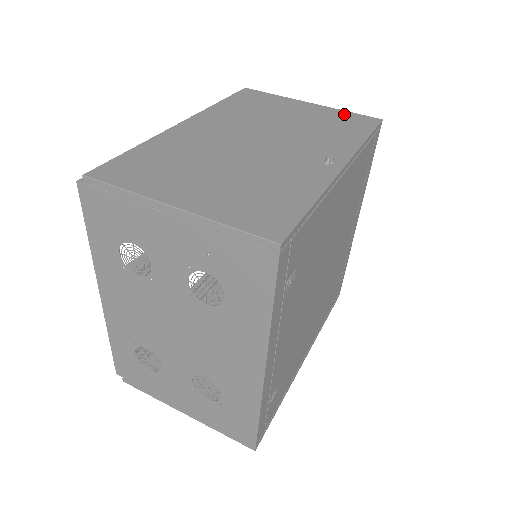
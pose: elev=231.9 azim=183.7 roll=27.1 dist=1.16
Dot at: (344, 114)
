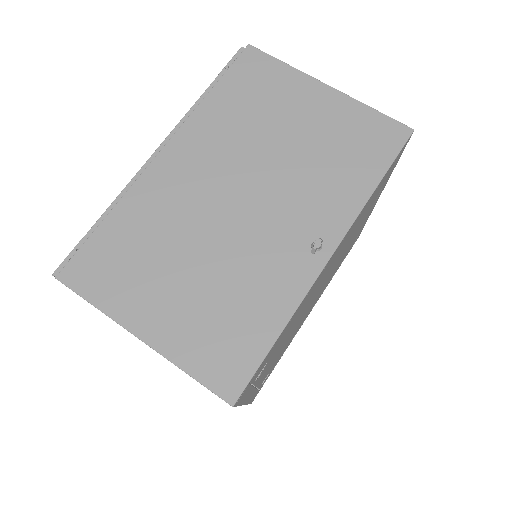
Dot at: (365, 117)
